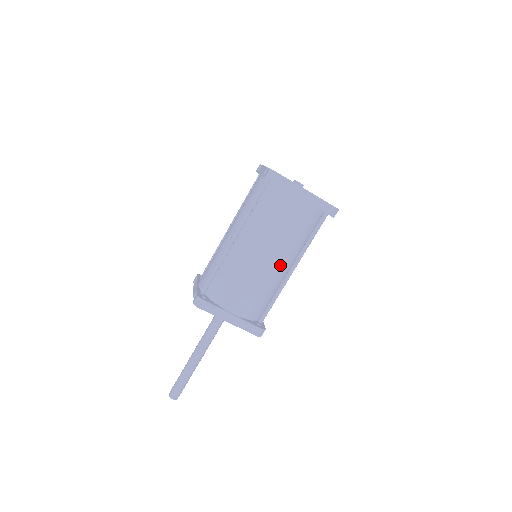
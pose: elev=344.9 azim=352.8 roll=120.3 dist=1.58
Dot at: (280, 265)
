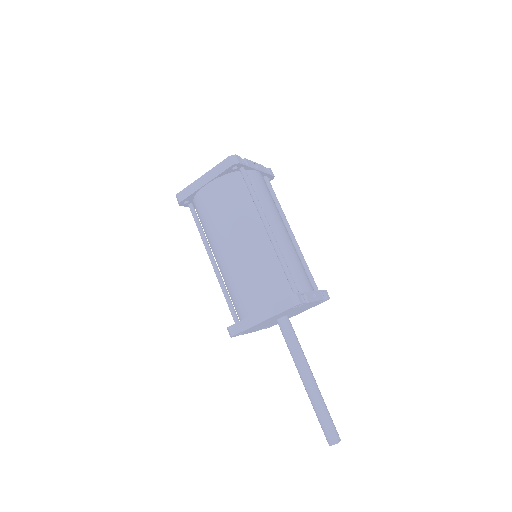
Dot at: (249, 238)
